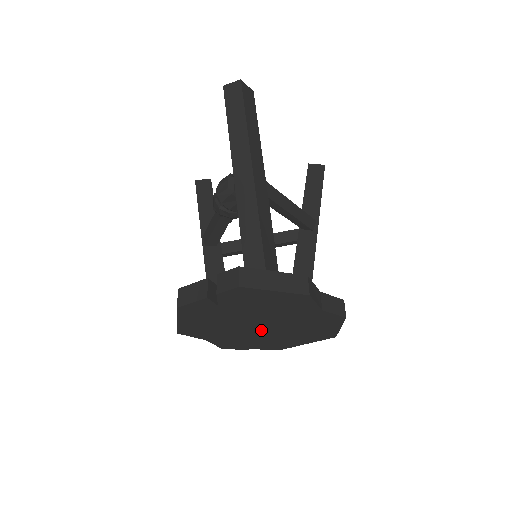
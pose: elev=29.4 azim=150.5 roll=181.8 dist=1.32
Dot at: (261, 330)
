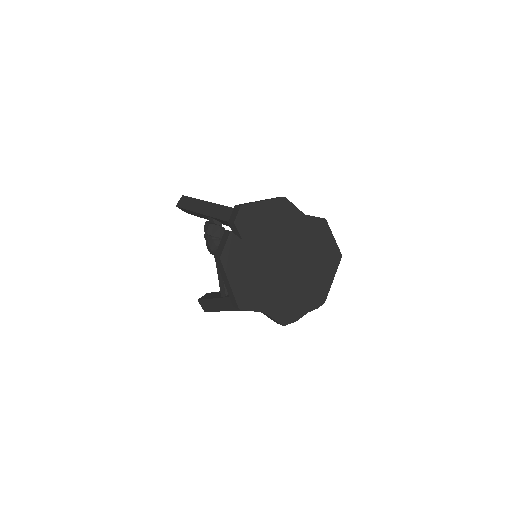
Dot at: (290, 270)
